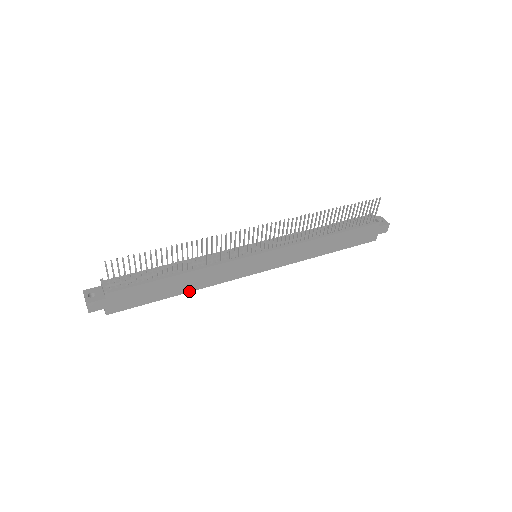
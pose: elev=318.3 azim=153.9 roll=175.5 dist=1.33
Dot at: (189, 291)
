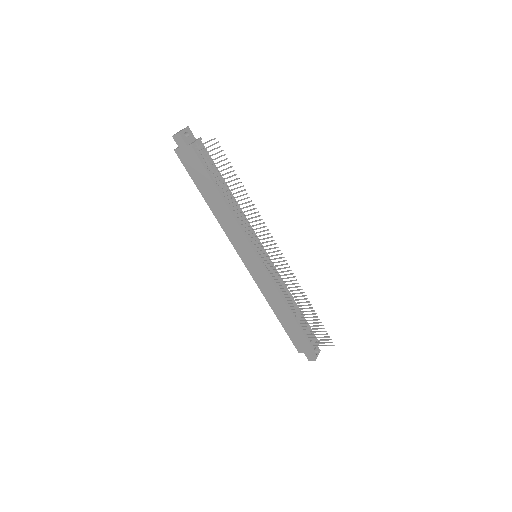
Dot at: (212, 210)
